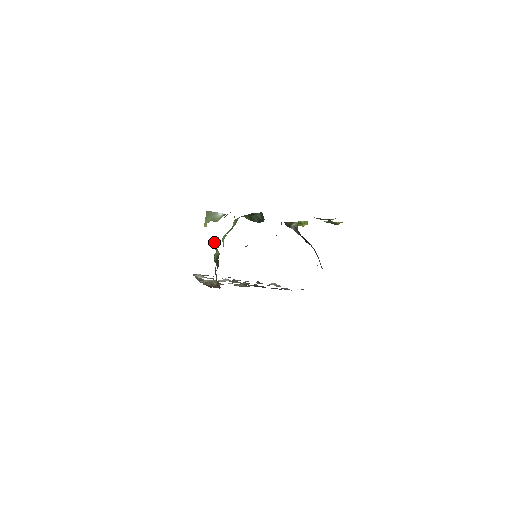
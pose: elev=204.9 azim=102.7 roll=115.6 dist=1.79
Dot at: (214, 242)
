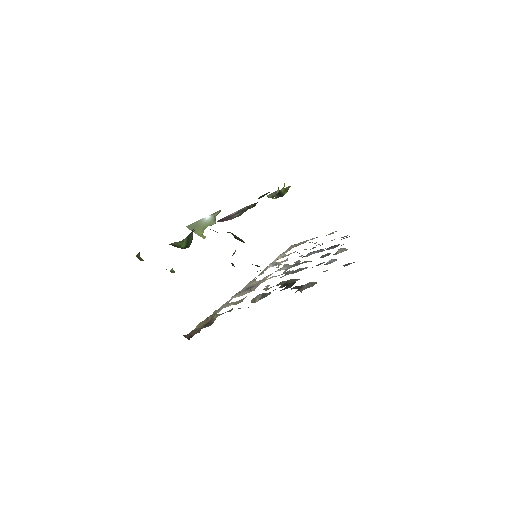
Dot at: occluded
